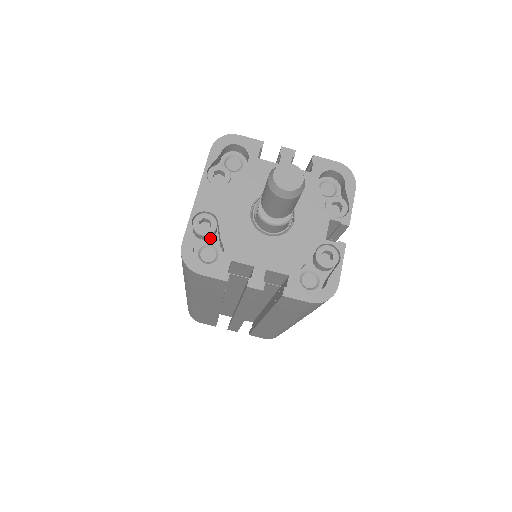
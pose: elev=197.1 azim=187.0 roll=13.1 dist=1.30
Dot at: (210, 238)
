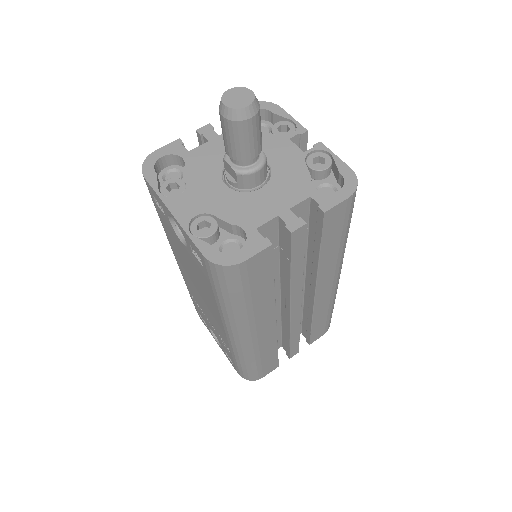
Dot at: (218, 237)
